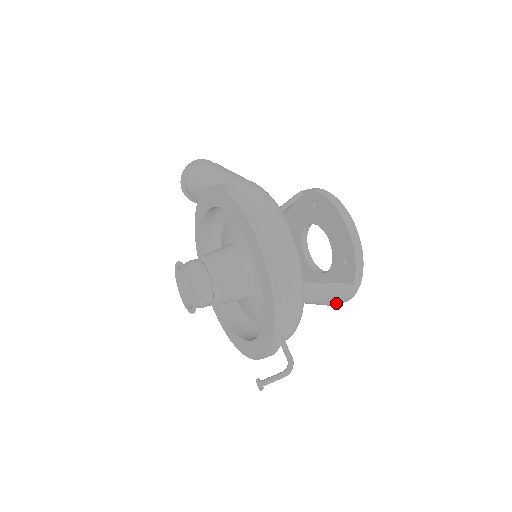
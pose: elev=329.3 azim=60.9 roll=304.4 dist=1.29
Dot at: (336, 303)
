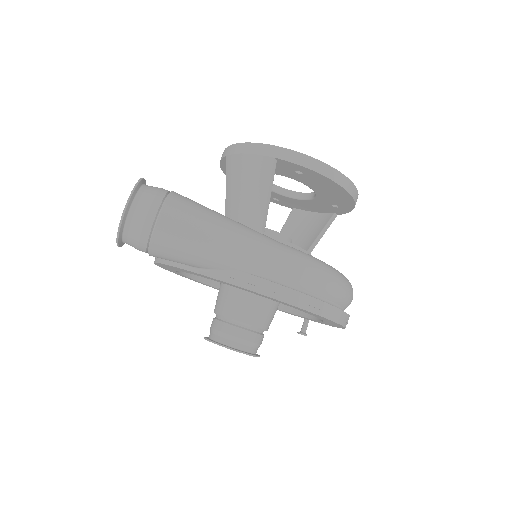
Dot at: occluded
